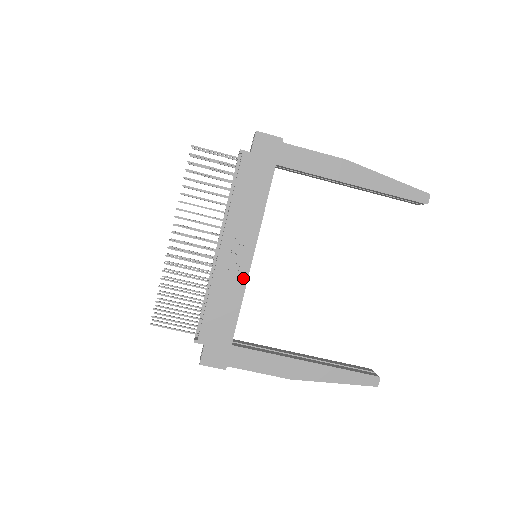
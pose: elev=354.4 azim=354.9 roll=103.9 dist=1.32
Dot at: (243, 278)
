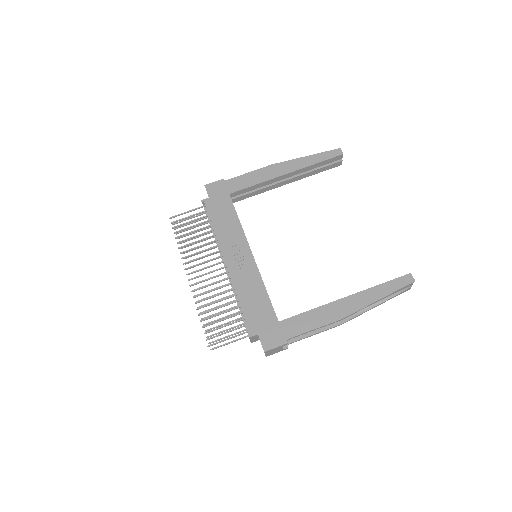
Dot at: (255, 271)
